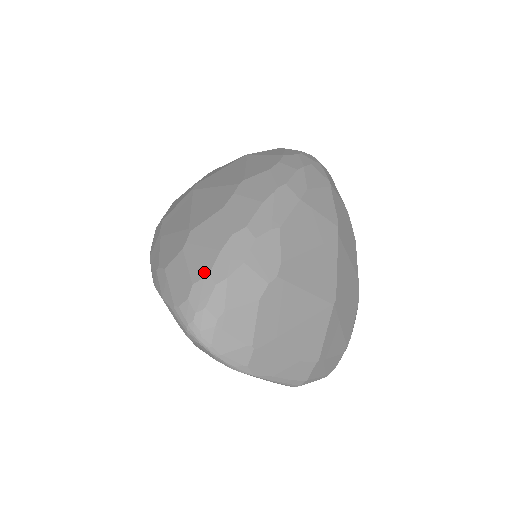
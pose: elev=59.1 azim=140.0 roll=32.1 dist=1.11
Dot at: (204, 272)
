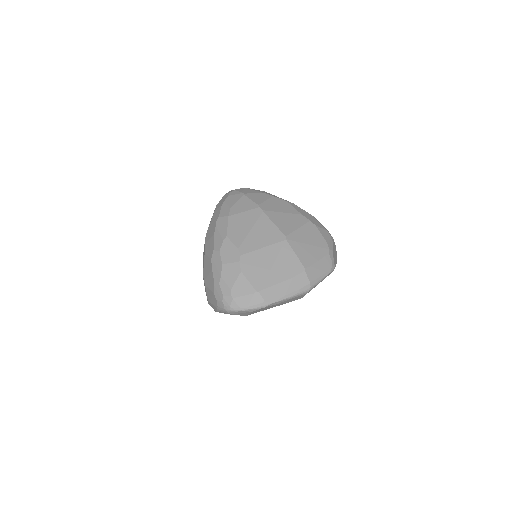
Dot at: (213, 284)
